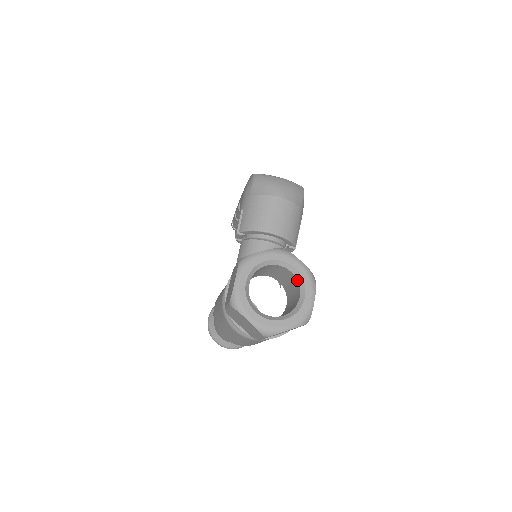
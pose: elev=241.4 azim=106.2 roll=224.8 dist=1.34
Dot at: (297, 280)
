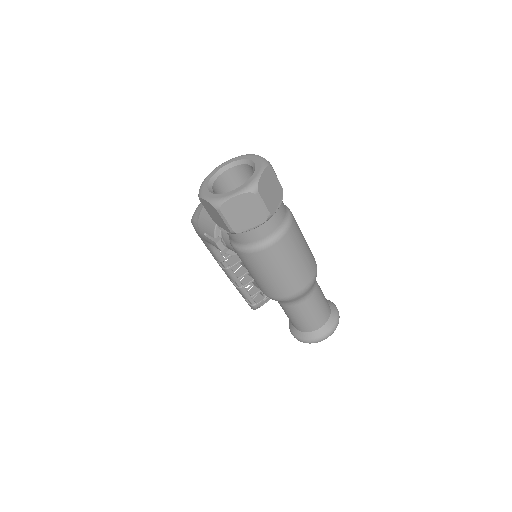
Dot at: (239, 165)
